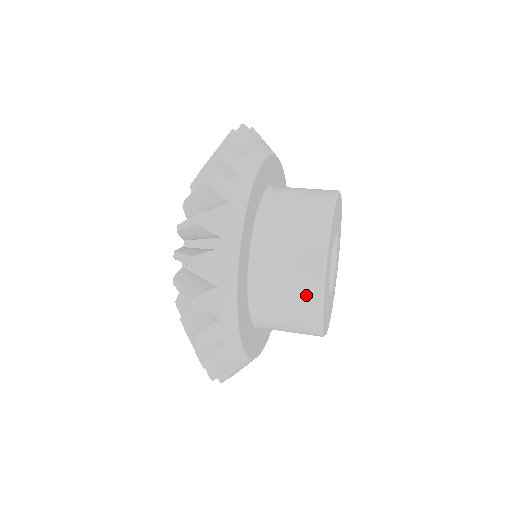
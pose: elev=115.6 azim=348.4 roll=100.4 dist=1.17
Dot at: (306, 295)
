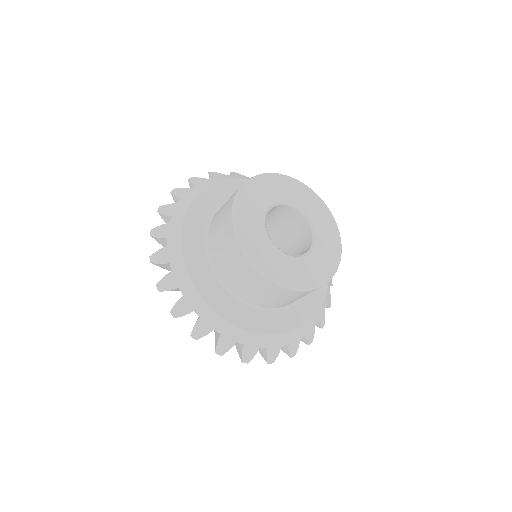
Dot at: (301, 295)
